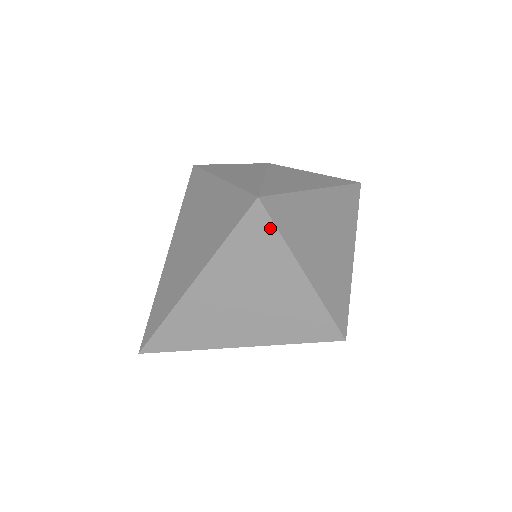
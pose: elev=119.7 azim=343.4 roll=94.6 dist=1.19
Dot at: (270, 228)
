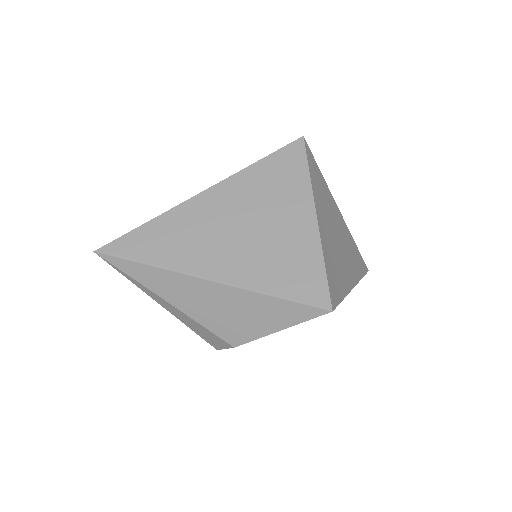
Dot at: (302, 163)
